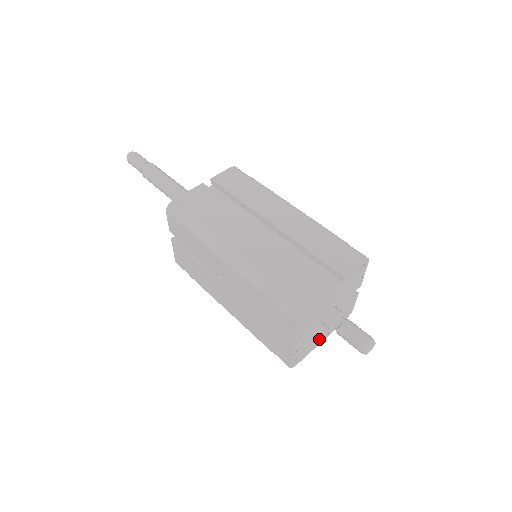
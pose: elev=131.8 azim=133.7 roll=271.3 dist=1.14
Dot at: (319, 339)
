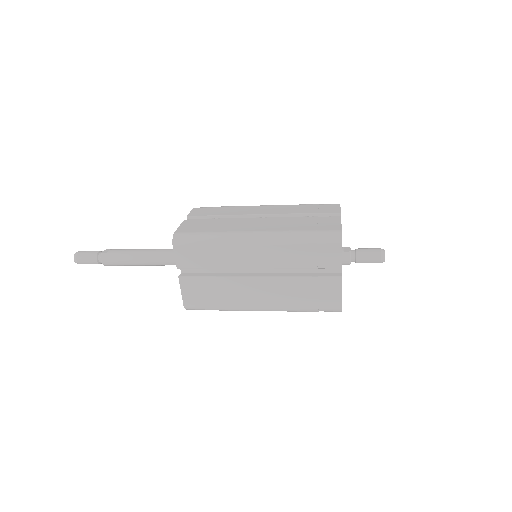
Dot at: occluded
